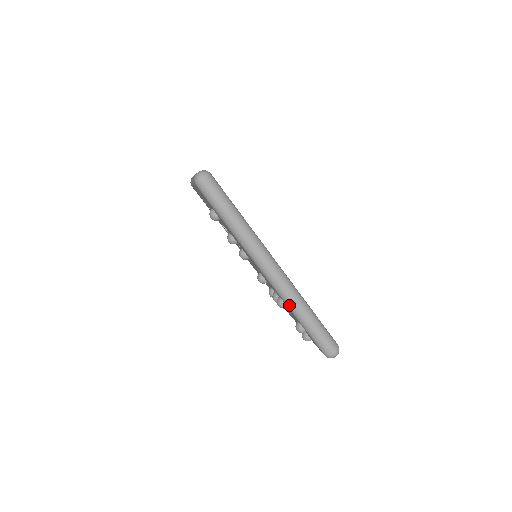
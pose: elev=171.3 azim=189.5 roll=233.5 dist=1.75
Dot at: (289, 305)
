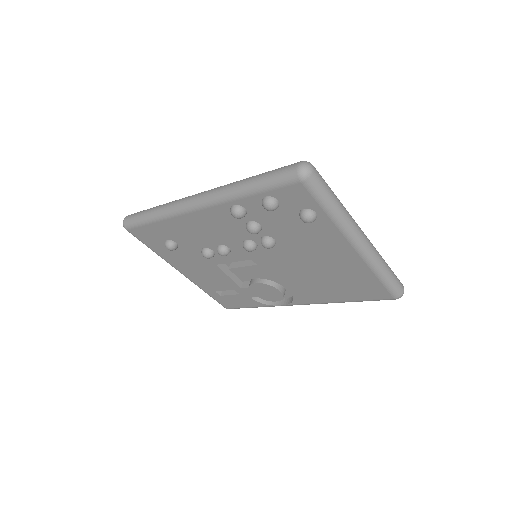
Dot at: (228, 196)
